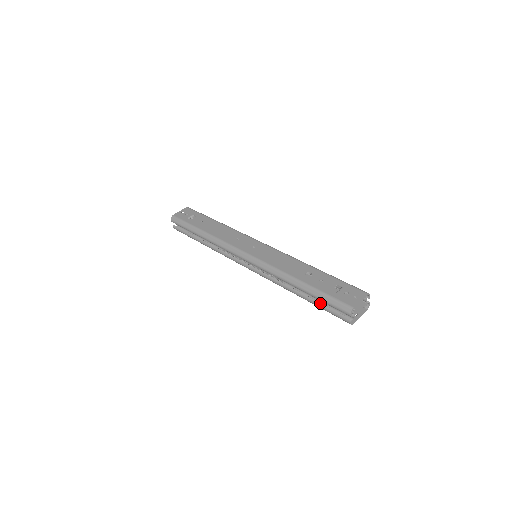
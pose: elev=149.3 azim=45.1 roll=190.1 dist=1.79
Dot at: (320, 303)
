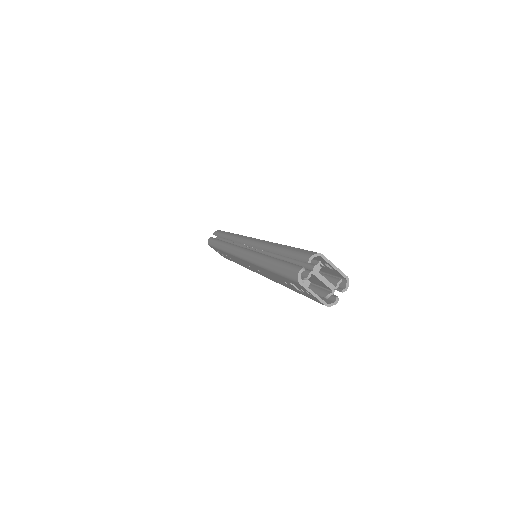
Dot at: (283, 260)
